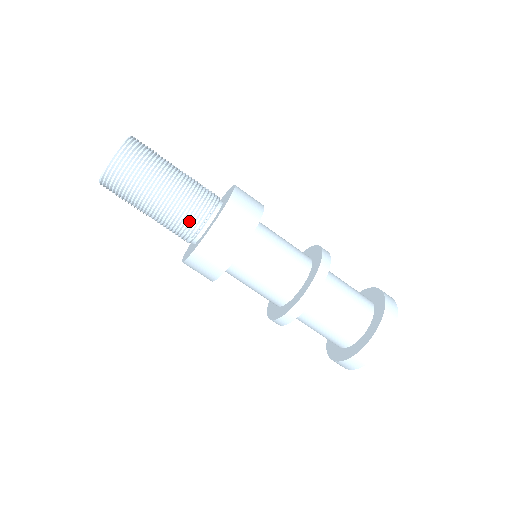
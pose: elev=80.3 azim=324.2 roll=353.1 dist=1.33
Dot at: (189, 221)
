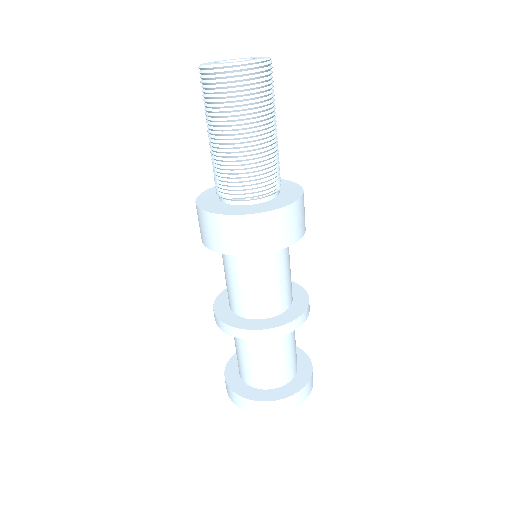
Dot at: (248, 184)
